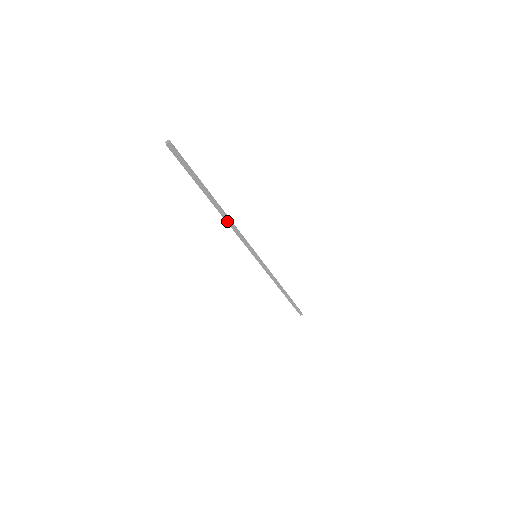
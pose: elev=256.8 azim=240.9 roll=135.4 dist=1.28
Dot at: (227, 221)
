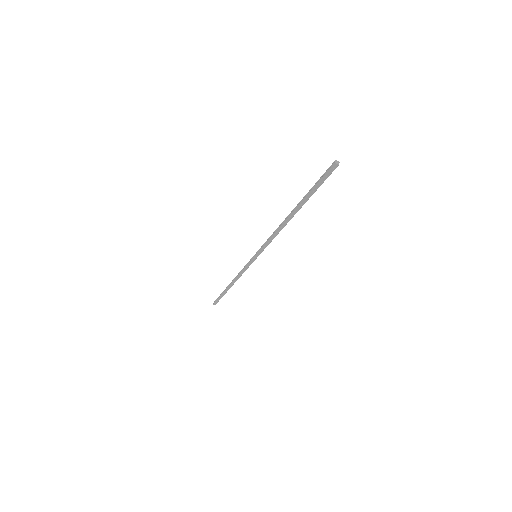
Dot at: (281, 226)
